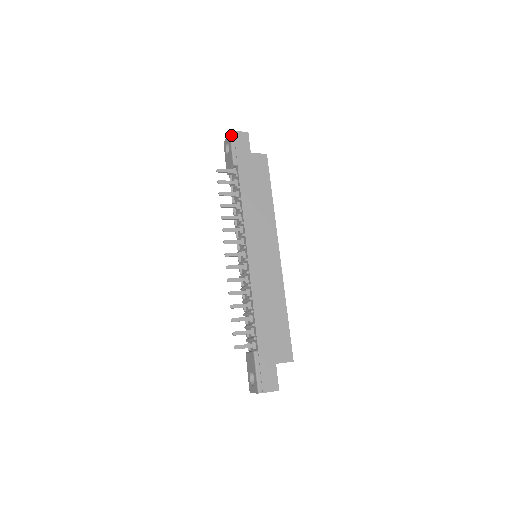
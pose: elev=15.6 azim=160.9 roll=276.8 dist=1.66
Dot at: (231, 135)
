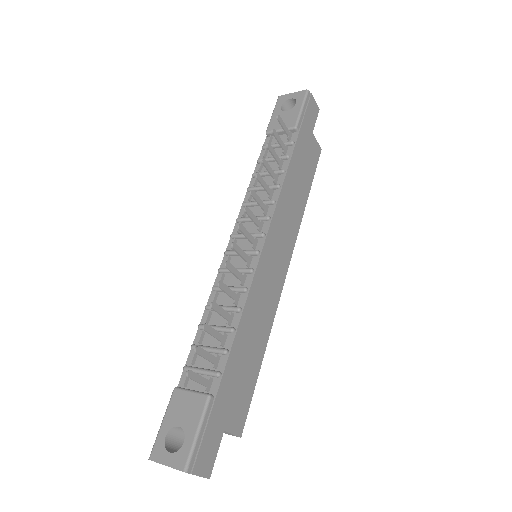
Dot at: (307, 94)
